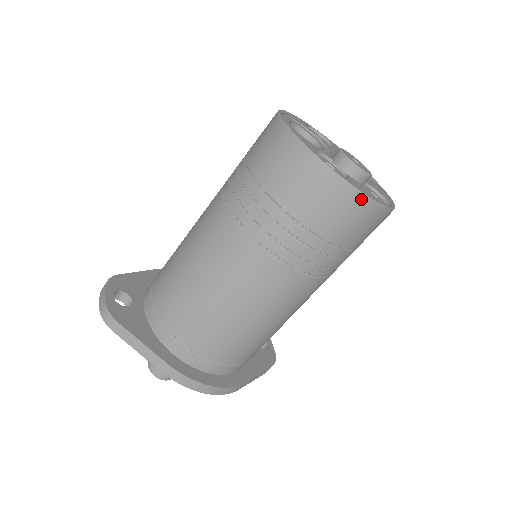
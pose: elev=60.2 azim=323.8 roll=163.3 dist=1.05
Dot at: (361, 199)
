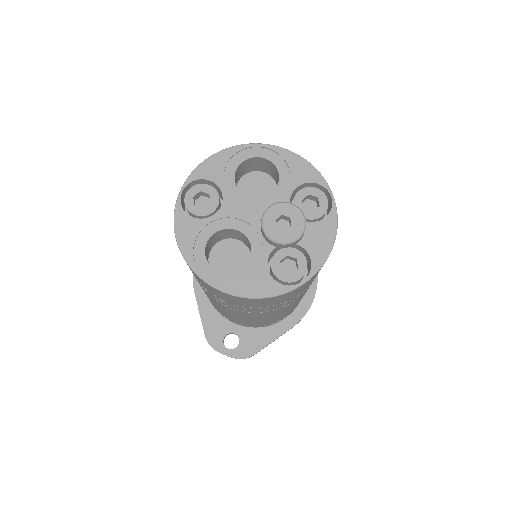
Dot at: occluded
